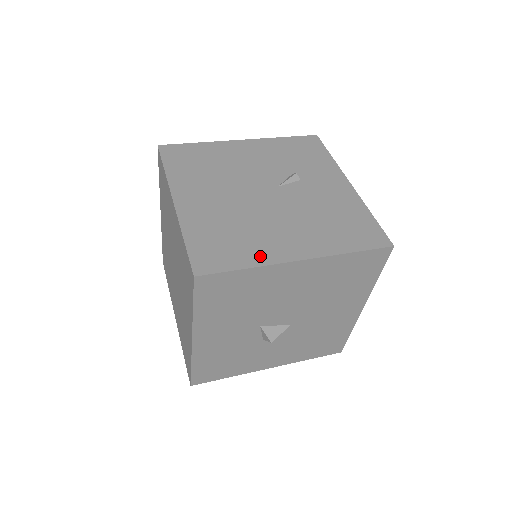
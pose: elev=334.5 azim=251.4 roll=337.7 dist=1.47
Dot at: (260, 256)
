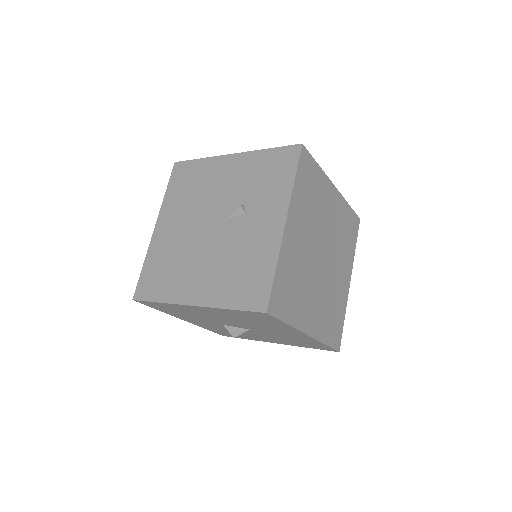
Dot at: (172, 294)
